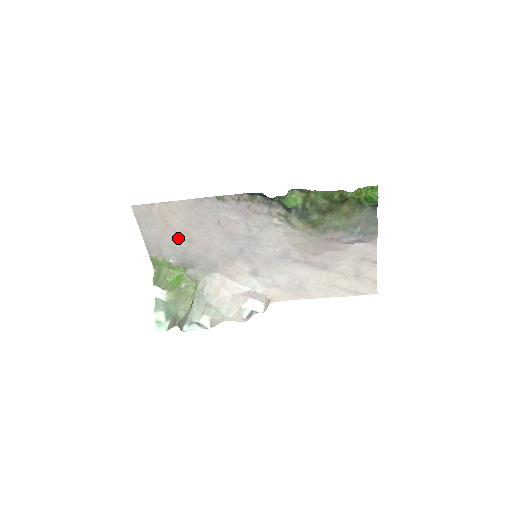
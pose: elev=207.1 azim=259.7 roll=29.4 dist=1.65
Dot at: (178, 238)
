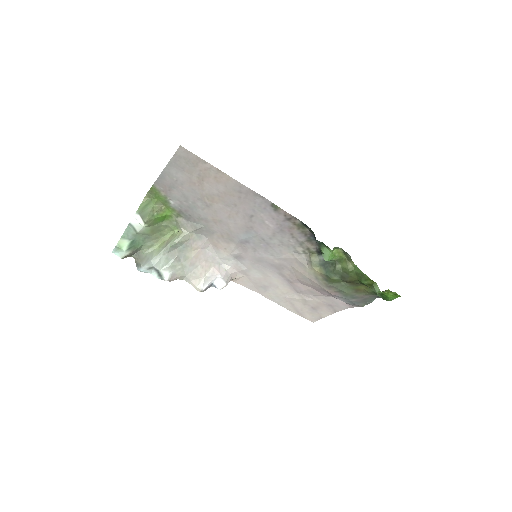
Dot at: (199, 196)
